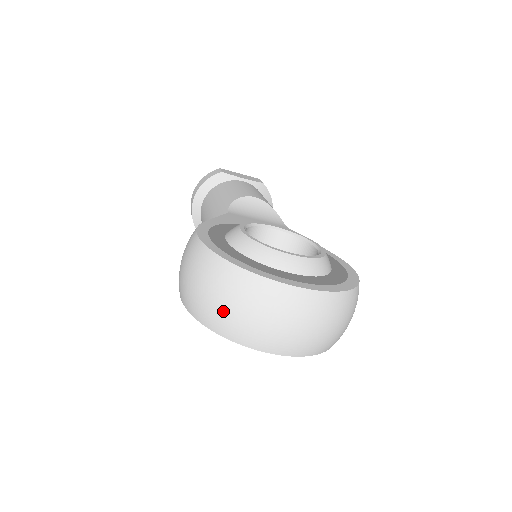
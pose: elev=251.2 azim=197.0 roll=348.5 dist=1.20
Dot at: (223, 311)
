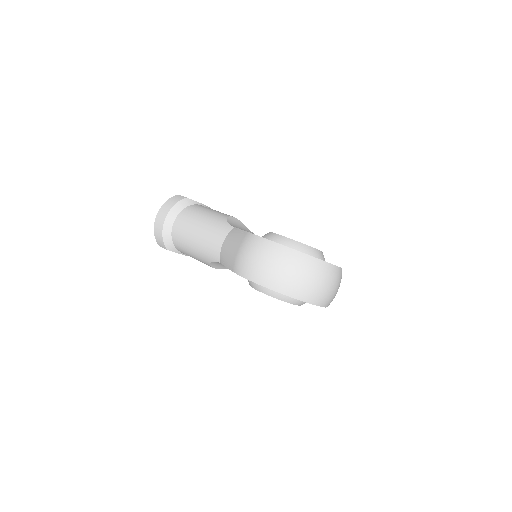
Dot at: (300, 282)
